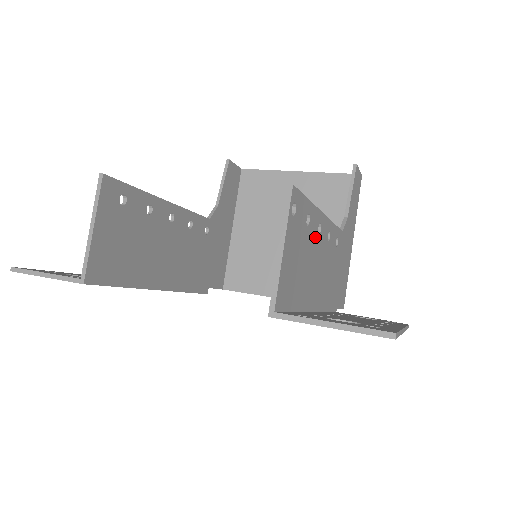
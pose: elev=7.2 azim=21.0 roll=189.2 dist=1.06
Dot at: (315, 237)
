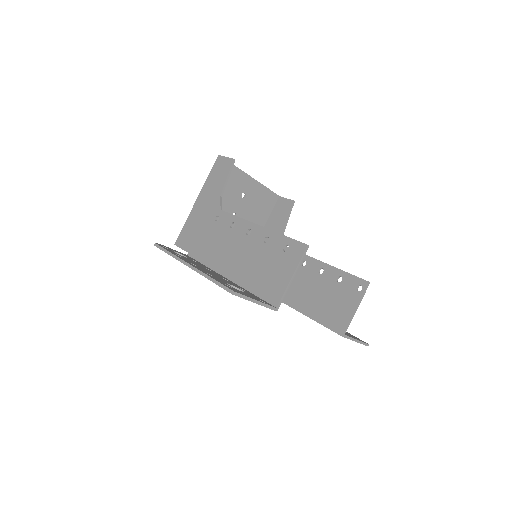
Dot at: (324, 279)
